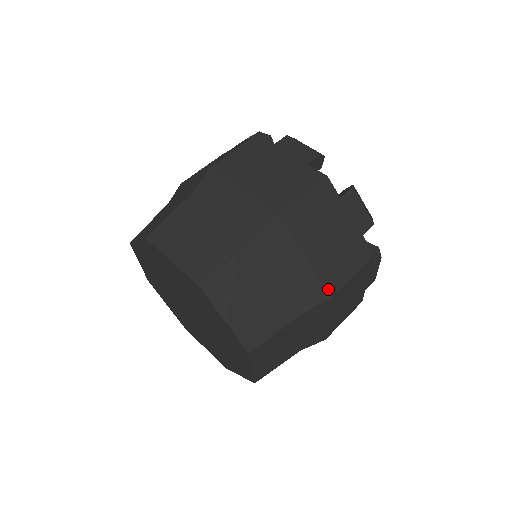
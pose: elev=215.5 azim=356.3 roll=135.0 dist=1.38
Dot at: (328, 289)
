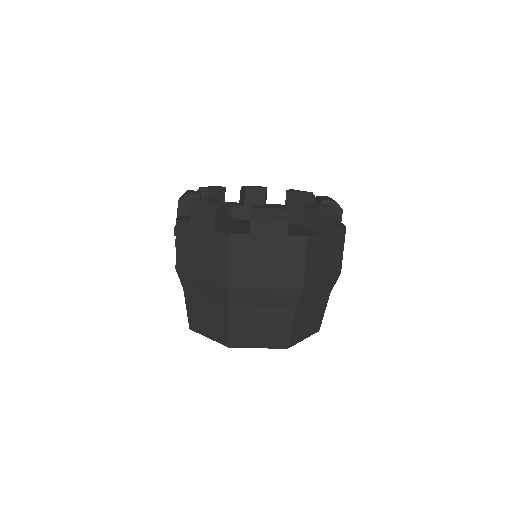
Dot at: occluded
